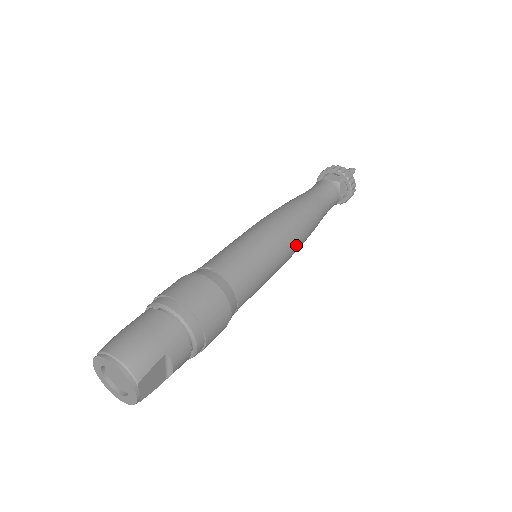
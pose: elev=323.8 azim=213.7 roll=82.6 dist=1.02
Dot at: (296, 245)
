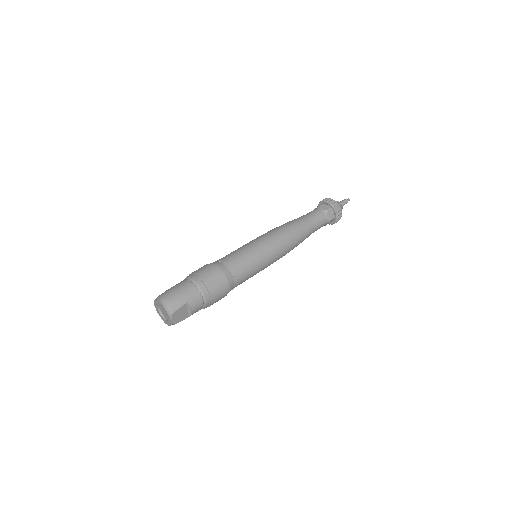
Dot at: (282, 251)
